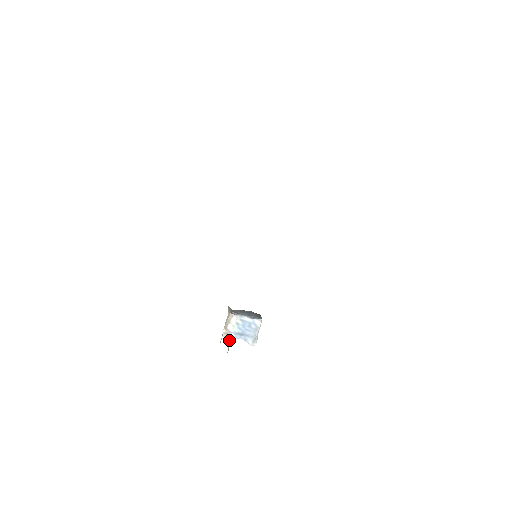
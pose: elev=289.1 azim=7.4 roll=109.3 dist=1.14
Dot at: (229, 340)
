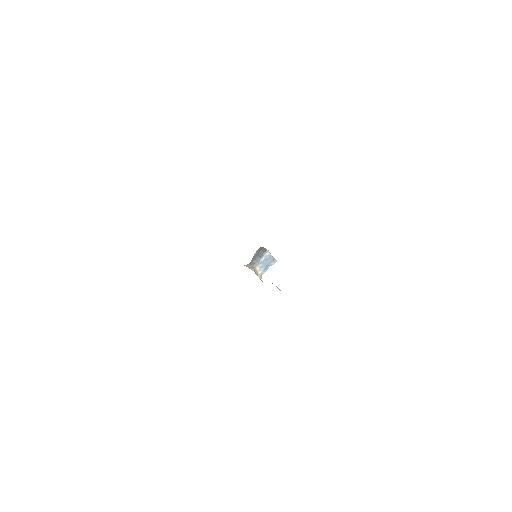
Dot at: occluded
